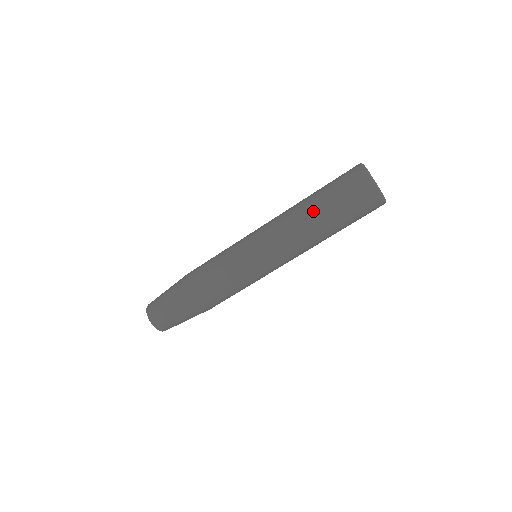
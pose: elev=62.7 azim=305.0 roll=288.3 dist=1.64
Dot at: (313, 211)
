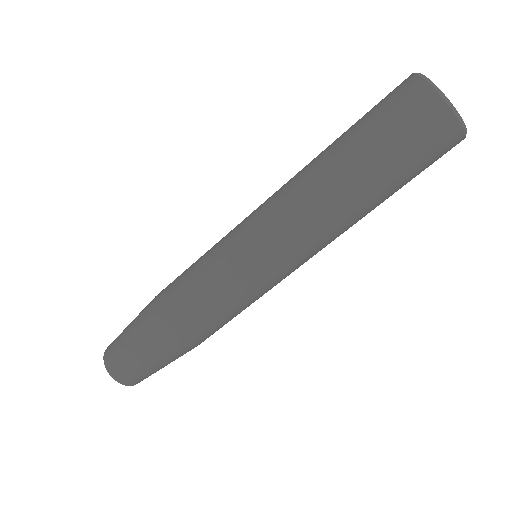
Dot at: (356, 188)
